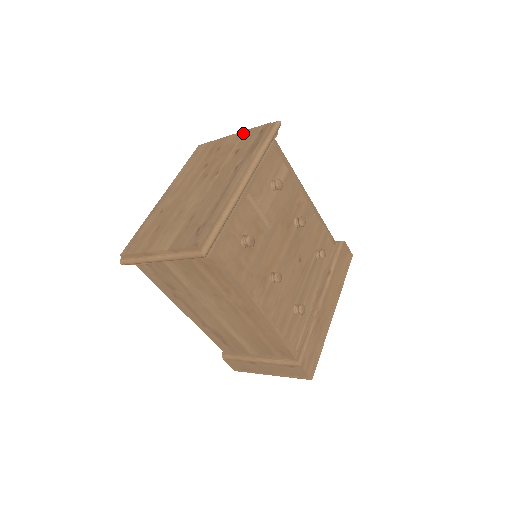
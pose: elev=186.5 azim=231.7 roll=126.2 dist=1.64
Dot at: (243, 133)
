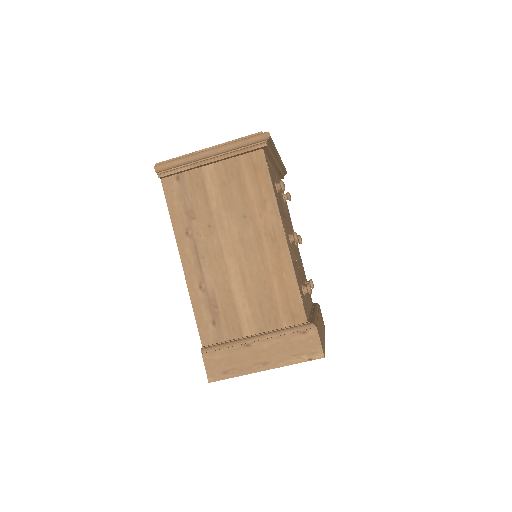
Dot at: occluded
